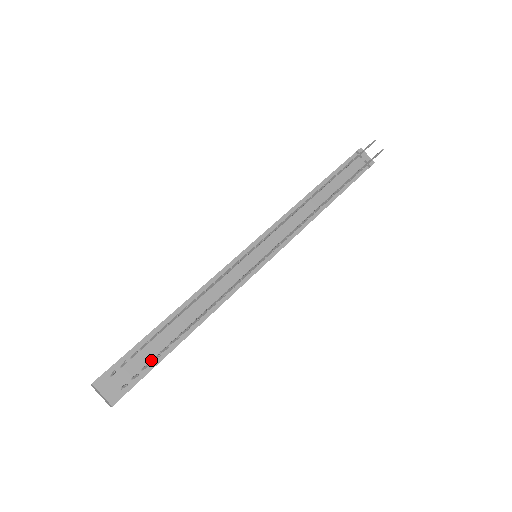
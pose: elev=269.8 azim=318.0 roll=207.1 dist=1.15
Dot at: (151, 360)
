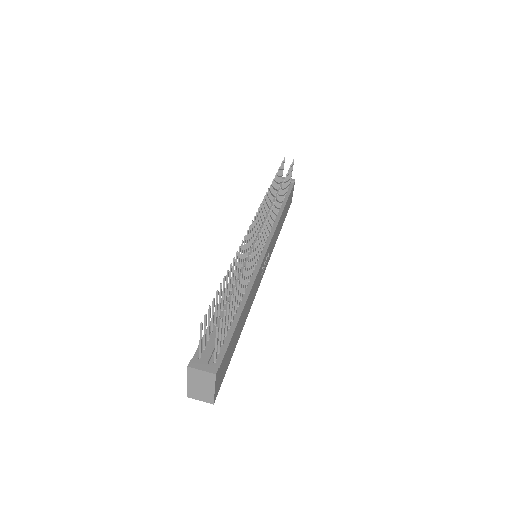
Dot at: (225, 335)
